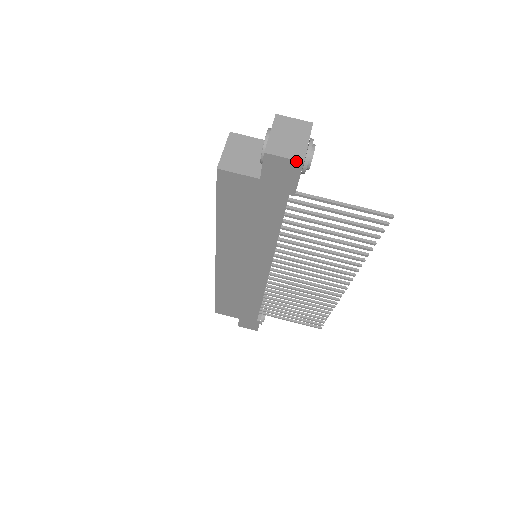
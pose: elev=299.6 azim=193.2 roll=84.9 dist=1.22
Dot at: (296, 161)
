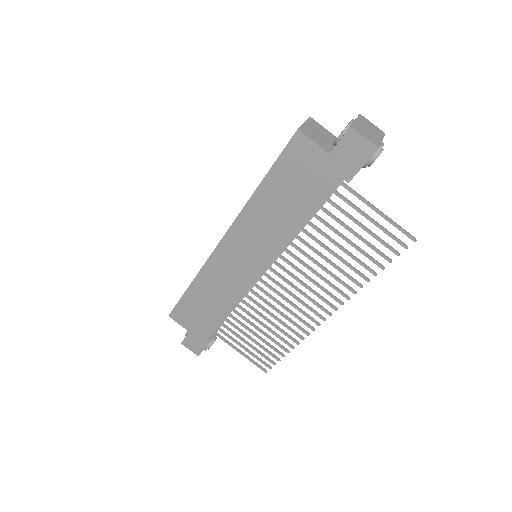
Dot at: (373, 145)
